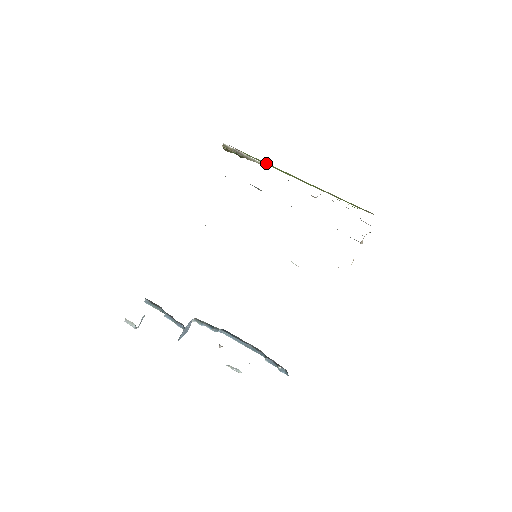
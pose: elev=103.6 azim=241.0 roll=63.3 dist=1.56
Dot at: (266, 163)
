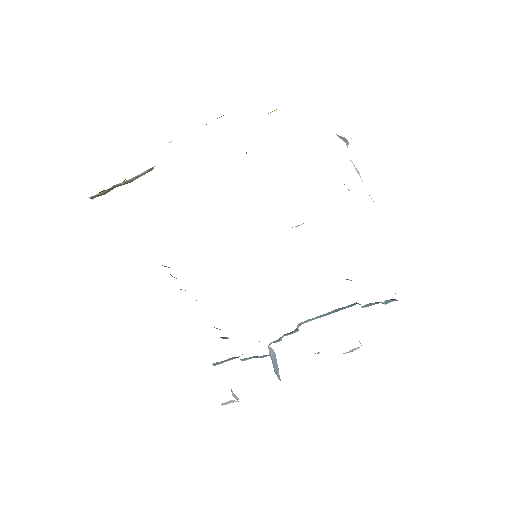
Dot at: occluded
